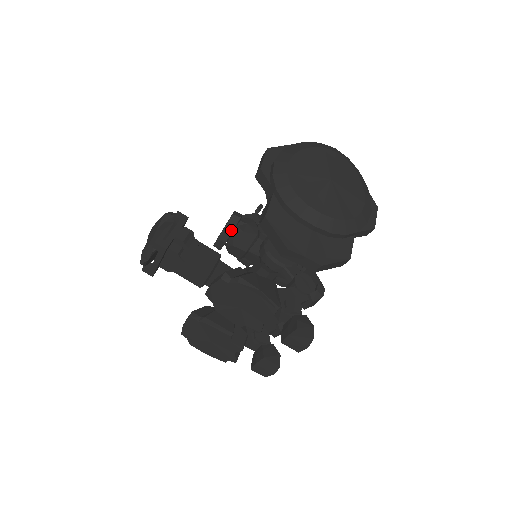
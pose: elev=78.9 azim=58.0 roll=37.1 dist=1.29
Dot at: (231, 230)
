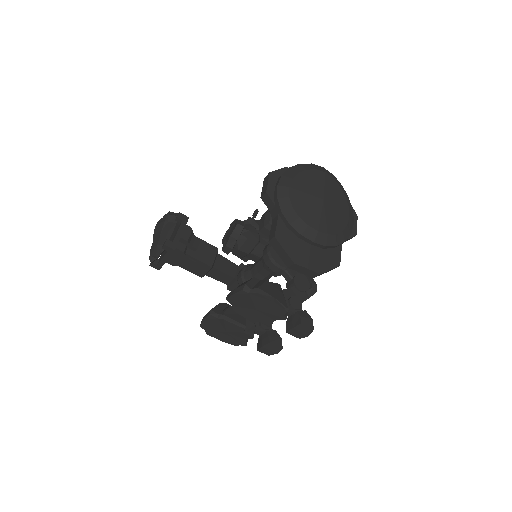
Dot at: (237, 237)
